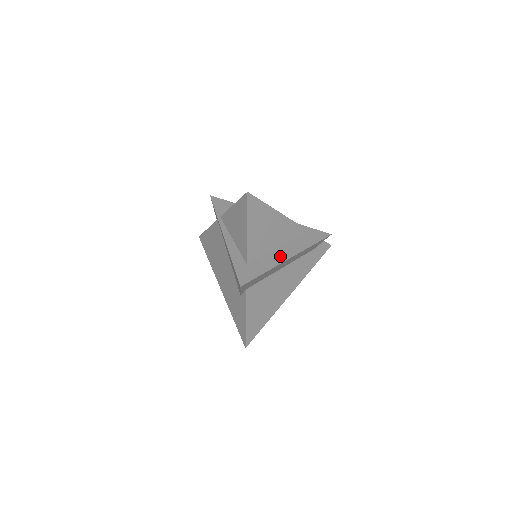
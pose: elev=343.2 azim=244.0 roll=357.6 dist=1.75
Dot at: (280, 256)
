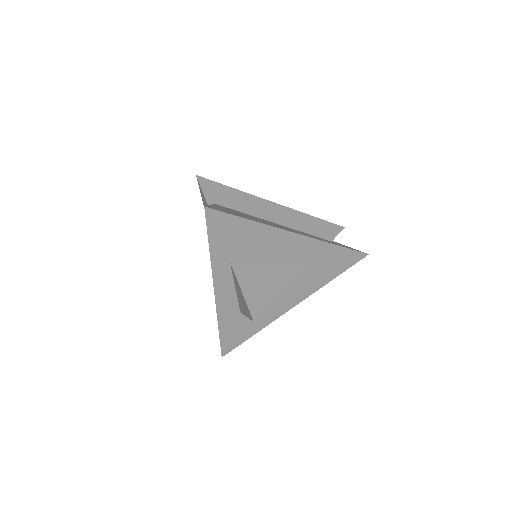
Dot at: occluded
